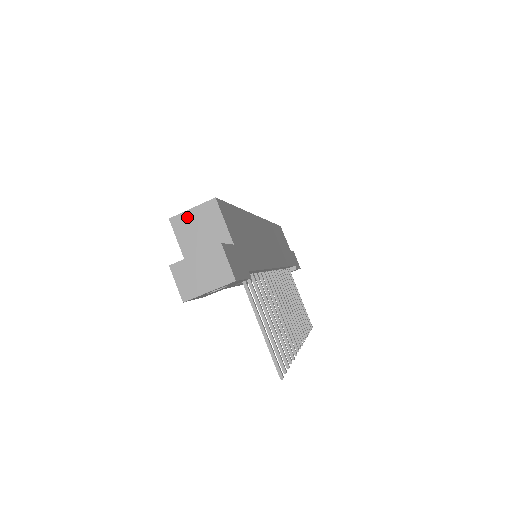
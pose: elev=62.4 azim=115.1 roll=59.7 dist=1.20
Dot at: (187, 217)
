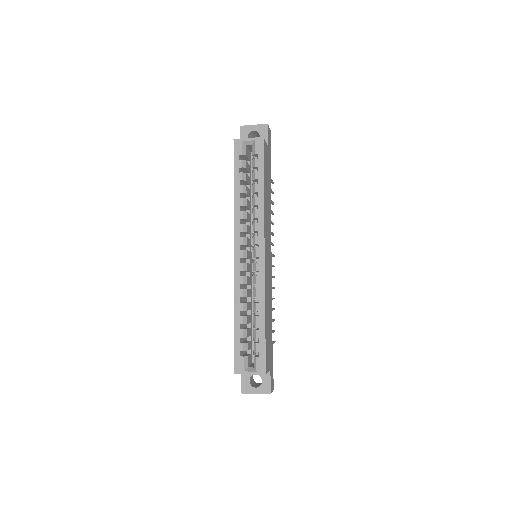
Dot at: occluded
